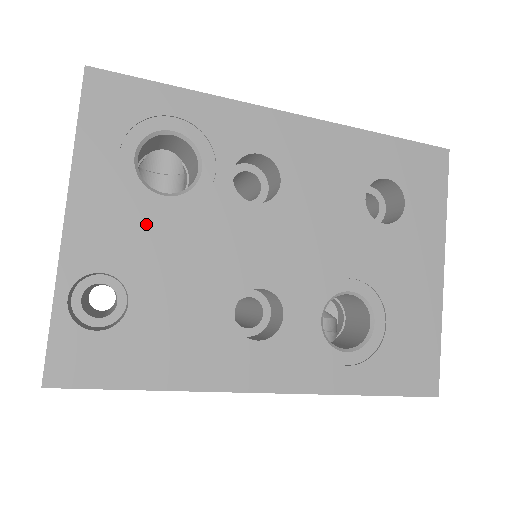
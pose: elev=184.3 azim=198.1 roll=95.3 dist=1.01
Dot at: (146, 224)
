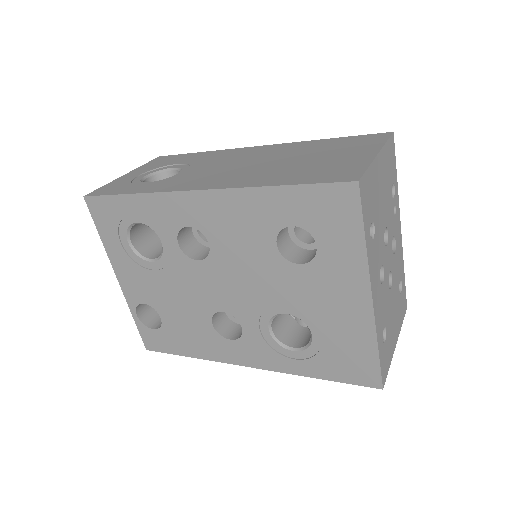
Dot at: (149, 279)
